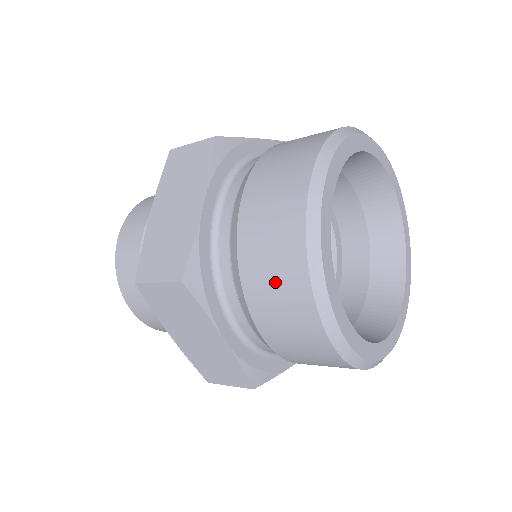
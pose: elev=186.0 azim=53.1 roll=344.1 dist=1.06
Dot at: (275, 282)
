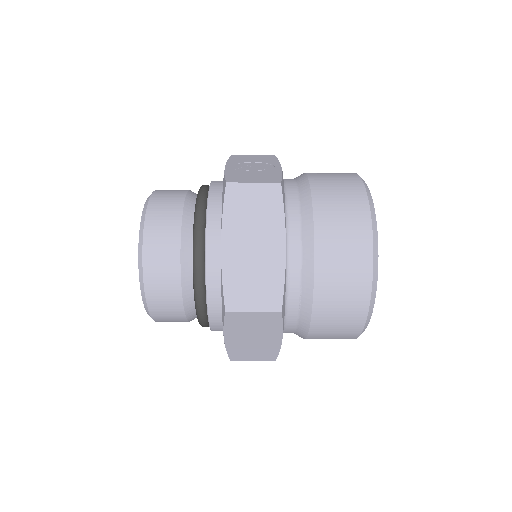
Dot at: (342, 304)
